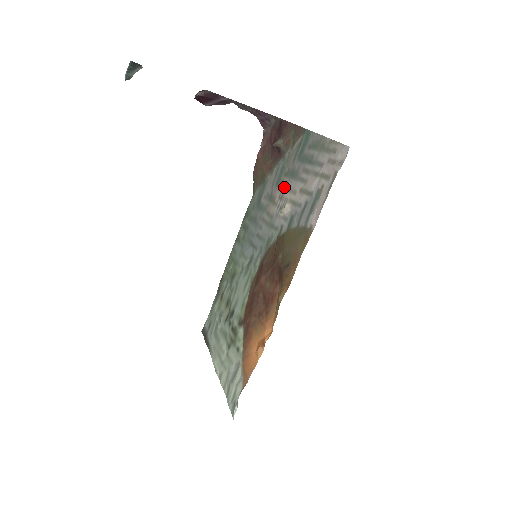
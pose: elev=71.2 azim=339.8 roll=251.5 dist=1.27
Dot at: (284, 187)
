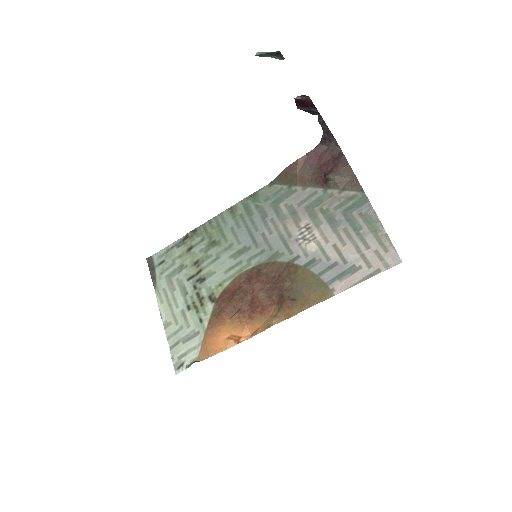
Dot at: (316, 222)
